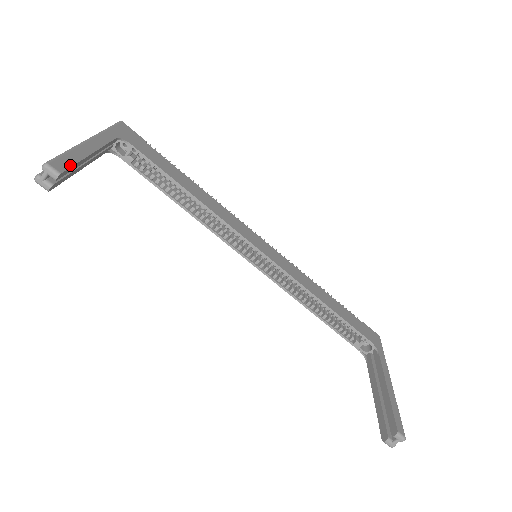
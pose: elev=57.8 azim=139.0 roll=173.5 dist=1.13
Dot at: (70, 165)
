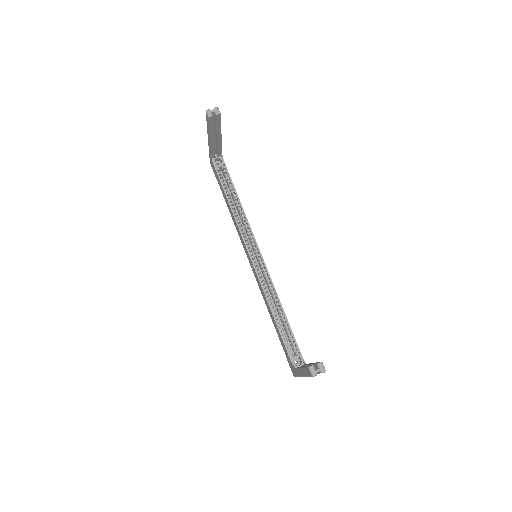
Dot at: occluded
